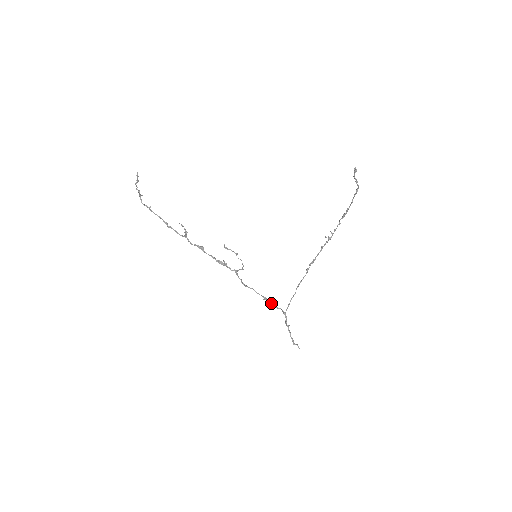
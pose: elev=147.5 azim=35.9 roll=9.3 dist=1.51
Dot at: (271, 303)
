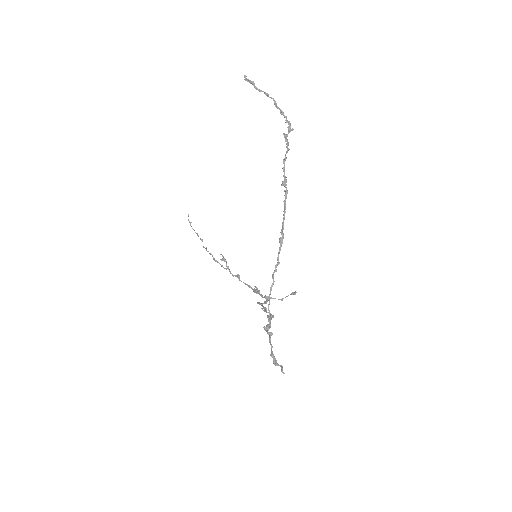
Dot at: occluded
